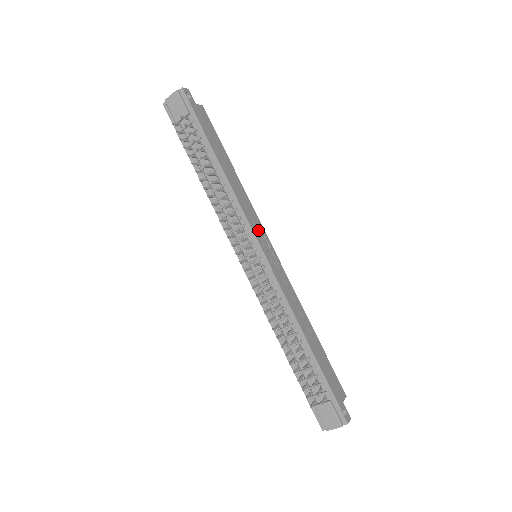
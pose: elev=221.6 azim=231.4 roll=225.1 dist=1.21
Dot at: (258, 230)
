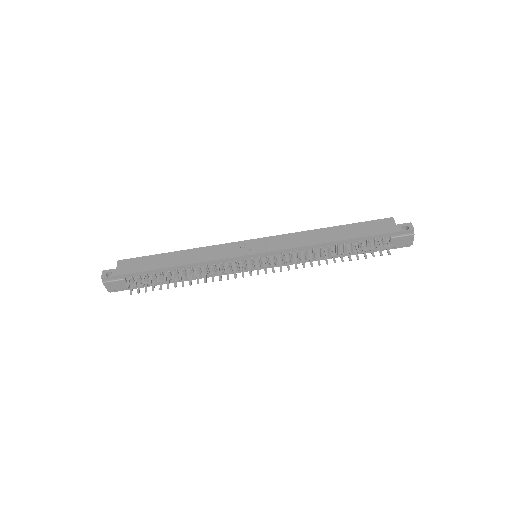
Dot at: (236, 250)
